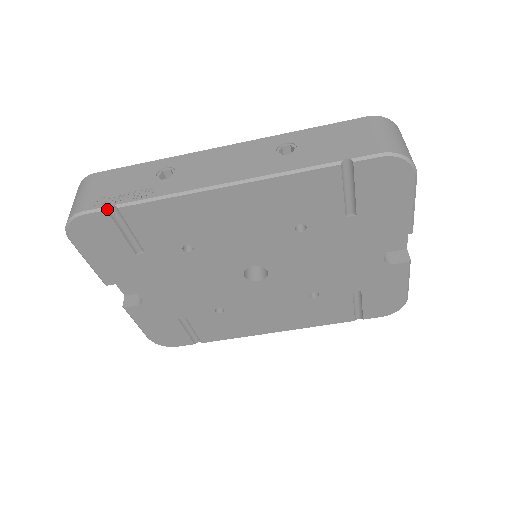
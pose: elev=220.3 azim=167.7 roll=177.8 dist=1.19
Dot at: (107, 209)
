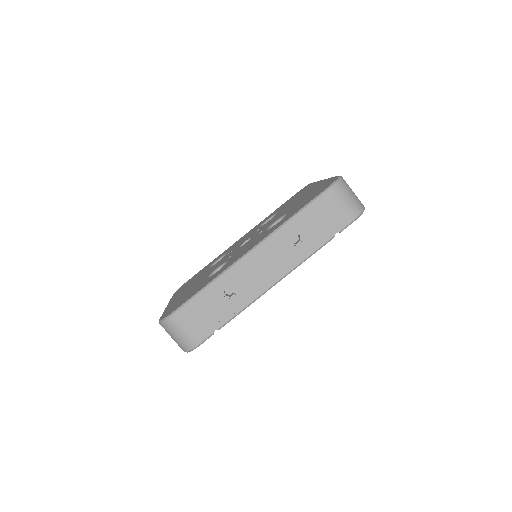
Dot at: occluded
